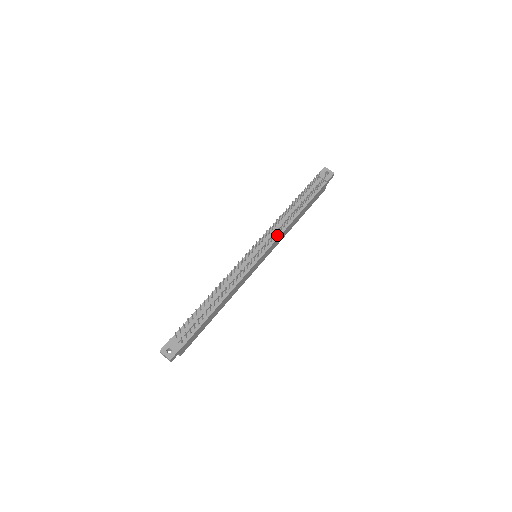
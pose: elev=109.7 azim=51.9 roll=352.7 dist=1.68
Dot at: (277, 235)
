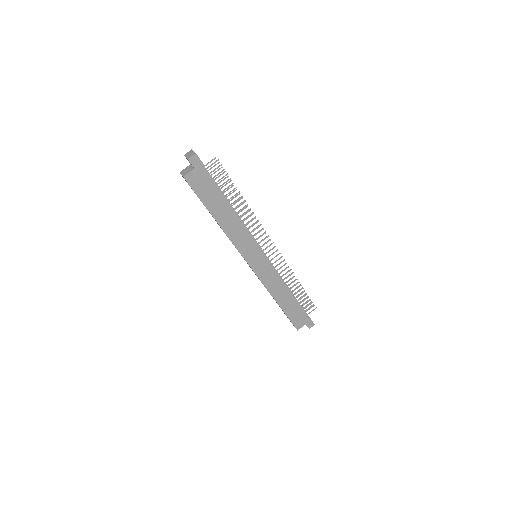
Dot at: (276, 271)
